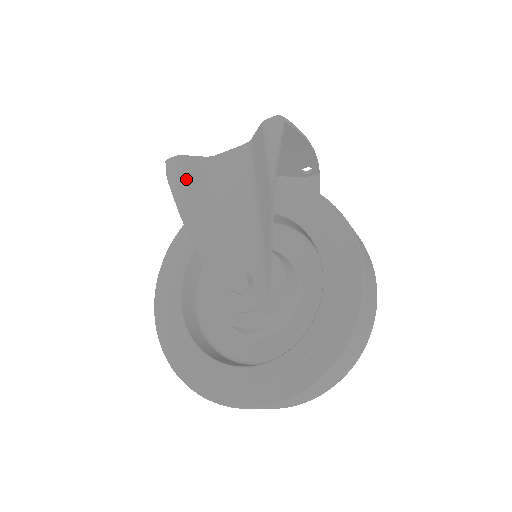
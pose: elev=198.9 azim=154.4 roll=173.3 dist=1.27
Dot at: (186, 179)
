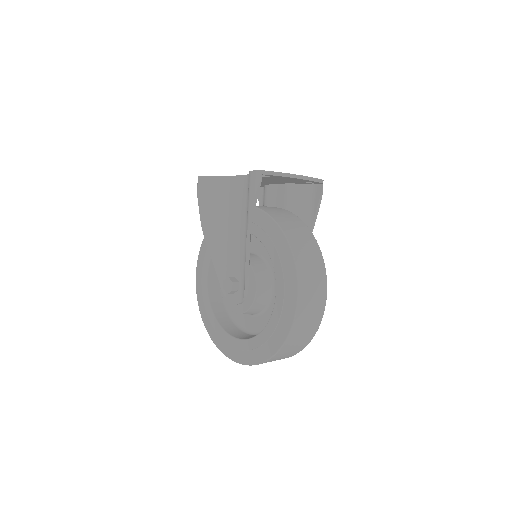
Dot at: (208, 197)
